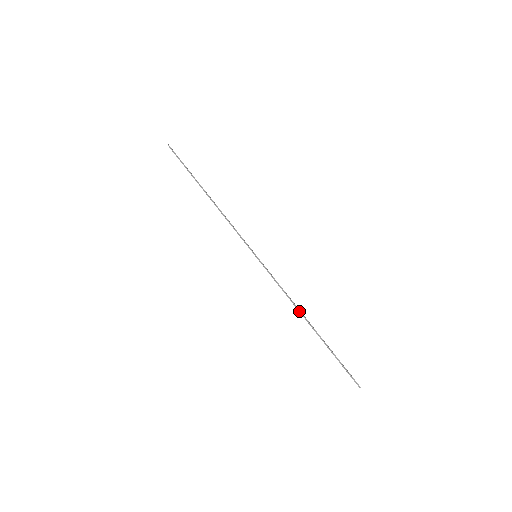
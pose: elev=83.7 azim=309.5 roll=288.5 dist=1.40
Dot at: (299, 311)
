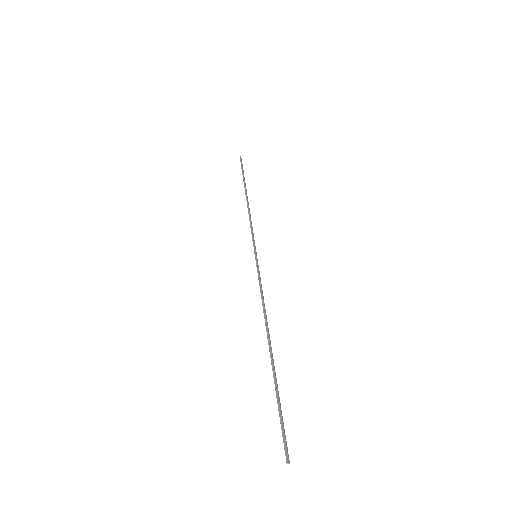
Dot at: (266, 325)
